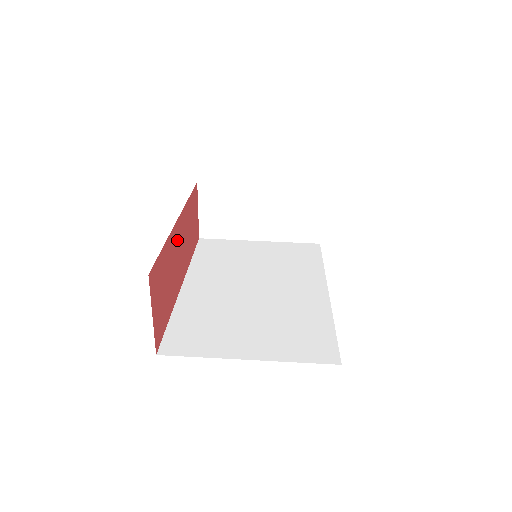
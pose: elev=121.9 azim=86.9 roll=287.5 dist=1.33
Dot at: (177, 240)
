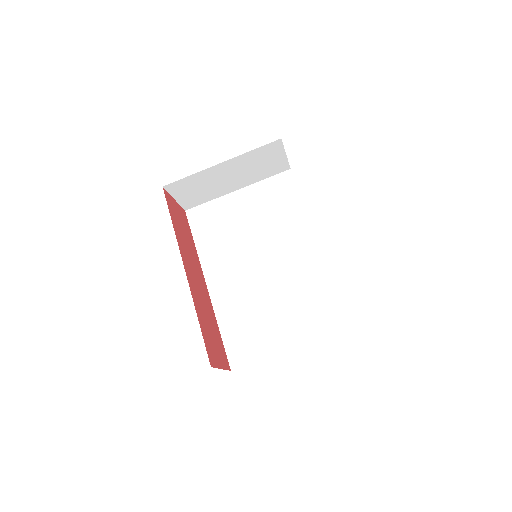
Dot at: (193, 282)
